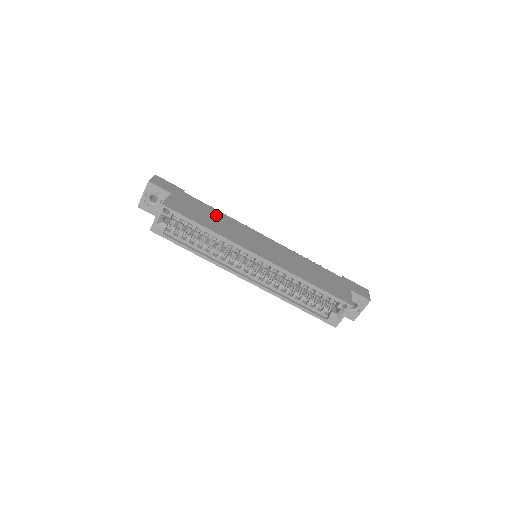
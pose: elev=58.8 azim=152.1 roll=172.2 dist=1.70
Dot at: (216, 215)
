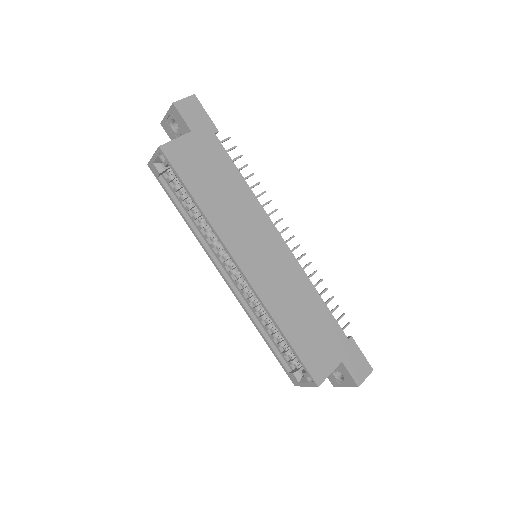
Dot at: (232, 185)
